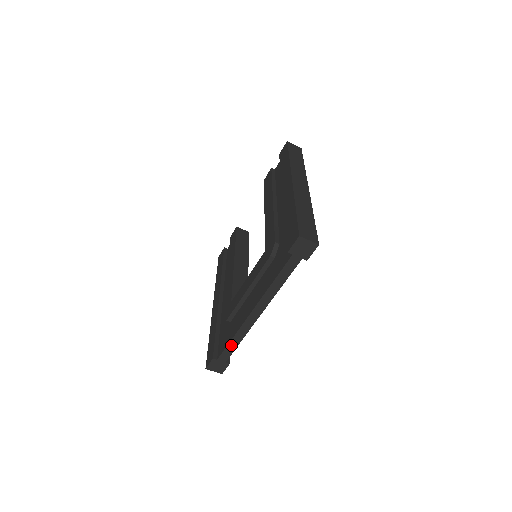
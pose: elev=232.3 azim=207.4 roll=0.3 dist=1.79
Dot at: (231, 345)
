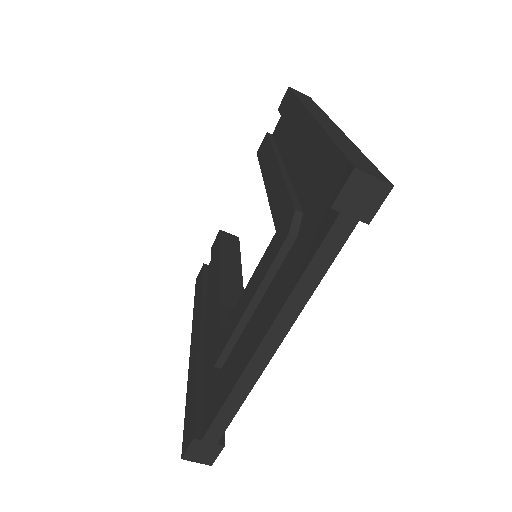
Dot at: (225, 411)
